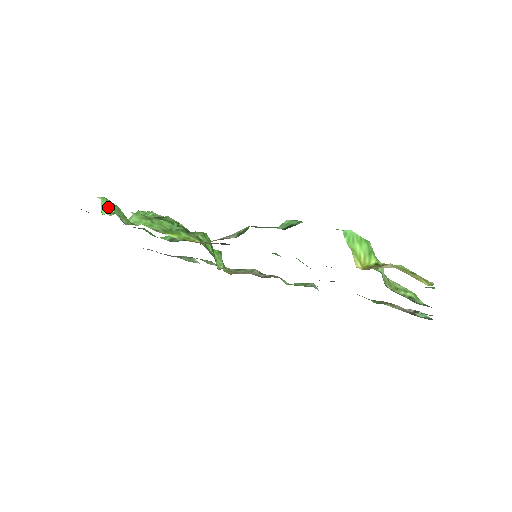
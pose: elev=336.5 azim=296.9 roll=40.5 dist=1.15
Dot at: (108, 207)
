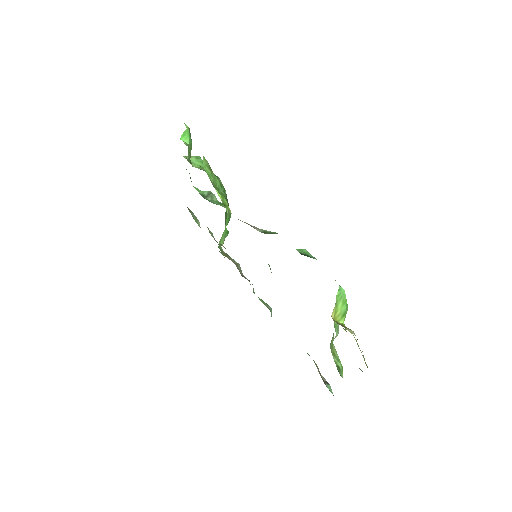
Dot at: (187, 137)
